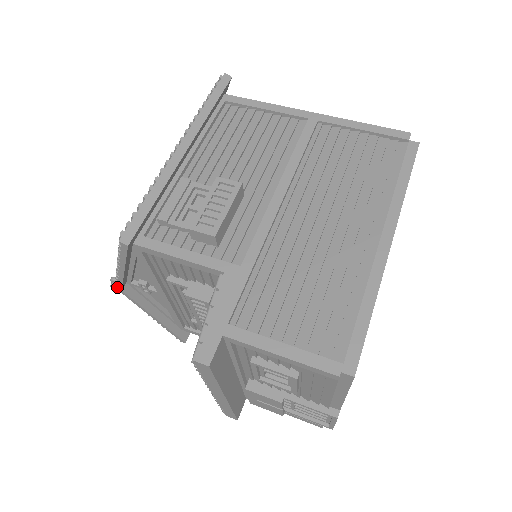
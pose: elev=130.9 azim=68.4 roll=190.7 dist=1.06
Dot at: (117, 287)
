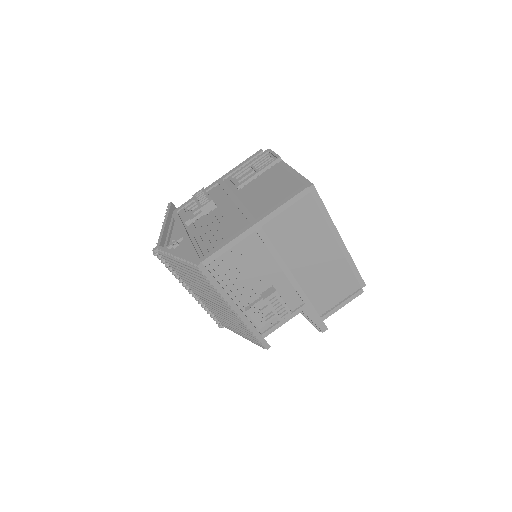
Dot at: occluded
